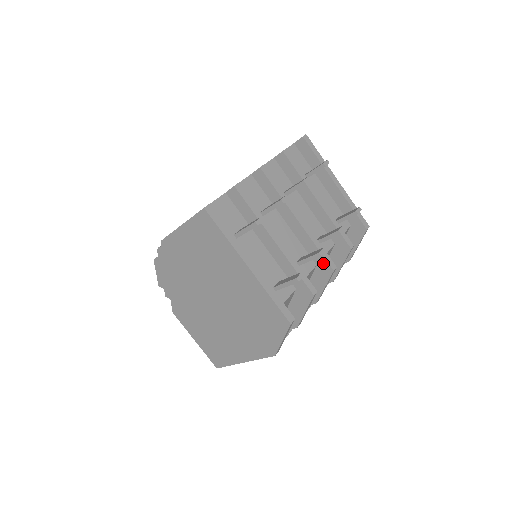
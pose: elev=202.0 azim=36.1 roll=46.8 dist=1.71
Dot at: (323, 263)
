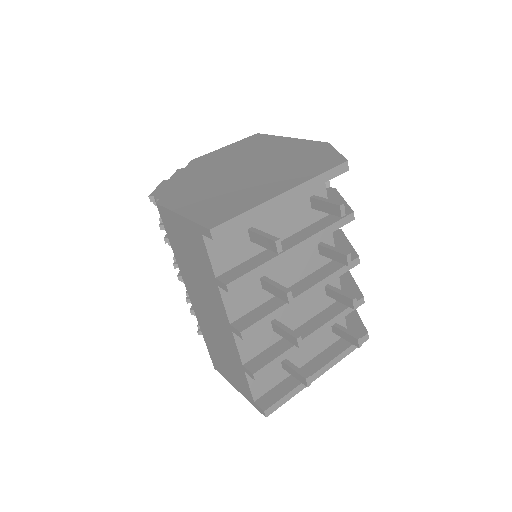
Dot at: occluded
